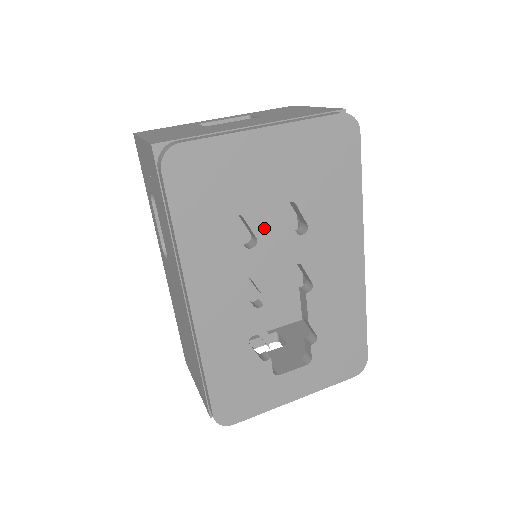
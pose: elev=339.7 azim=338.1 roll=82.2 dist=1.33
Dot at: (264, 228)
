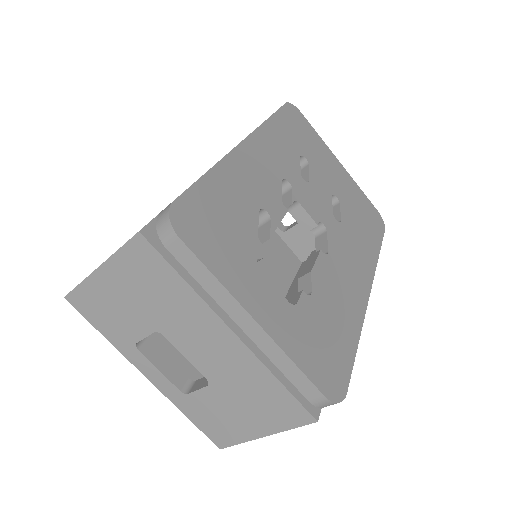
Dot at: (316, 184)
